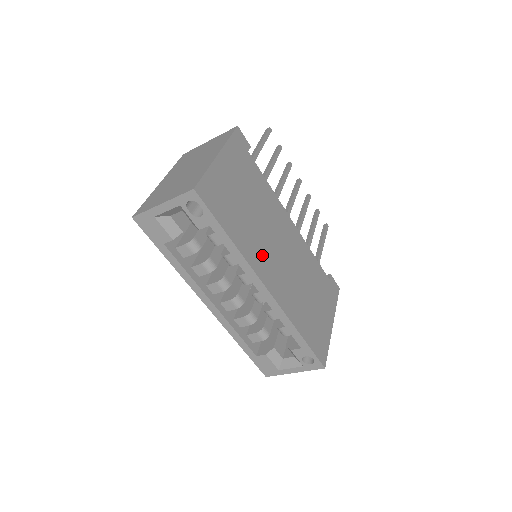
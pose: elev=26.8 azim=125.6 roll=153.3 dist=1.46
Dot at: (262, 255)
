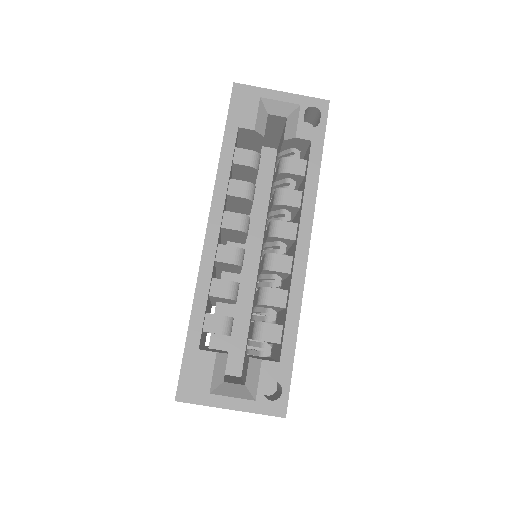
Dot at: occluded
